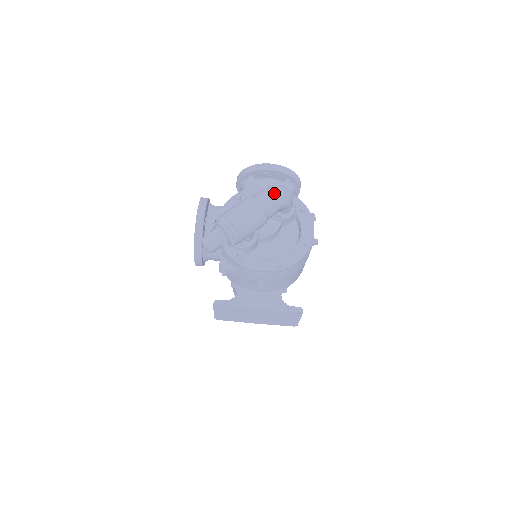
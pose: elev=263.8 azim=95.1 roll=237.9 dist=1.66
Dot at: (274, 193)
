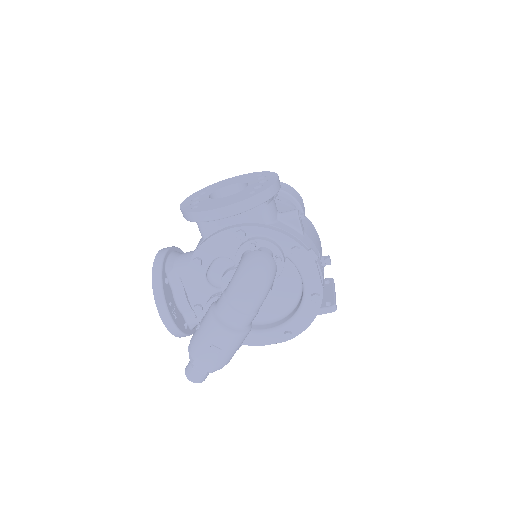
Dot at: (244, 306)
